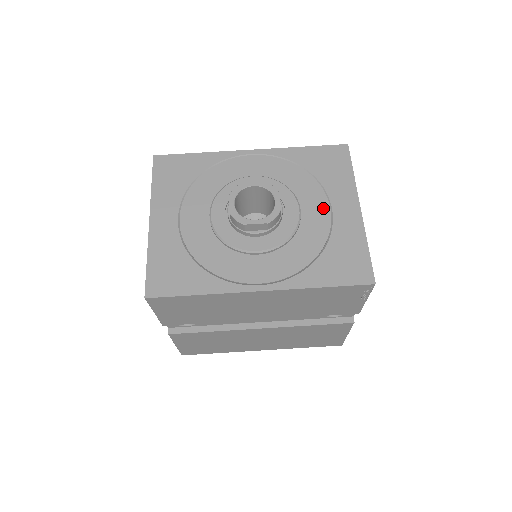
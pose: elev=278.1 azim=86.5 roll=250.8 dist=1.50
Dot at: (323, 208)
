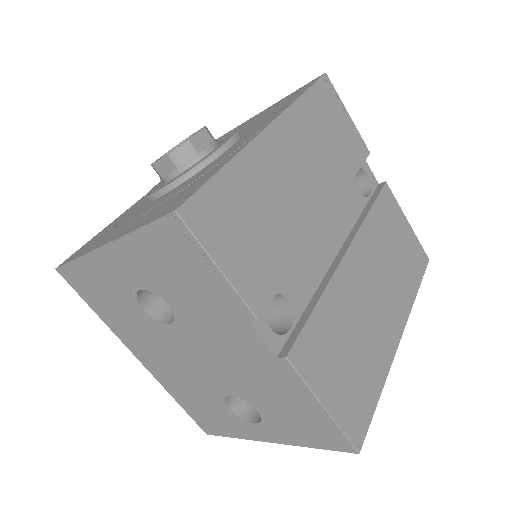
Dot at: occluded
